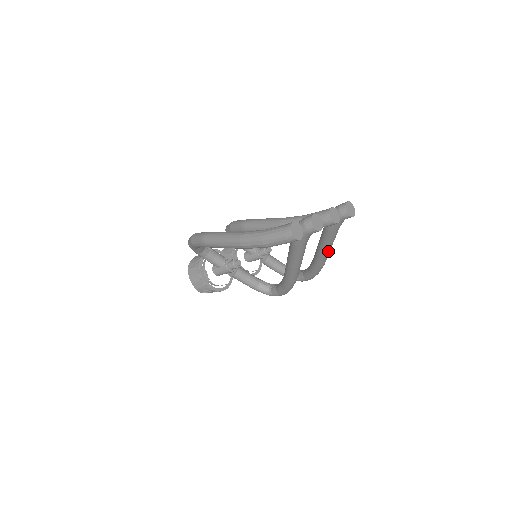
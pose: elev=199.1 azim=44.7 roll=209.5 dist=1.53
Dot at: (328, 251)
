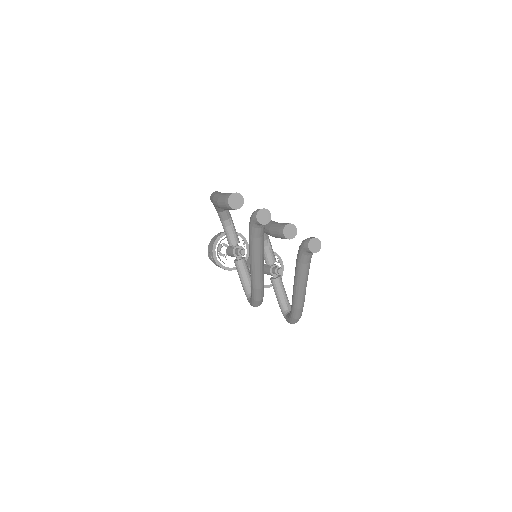
Dot at: (299, 288)
